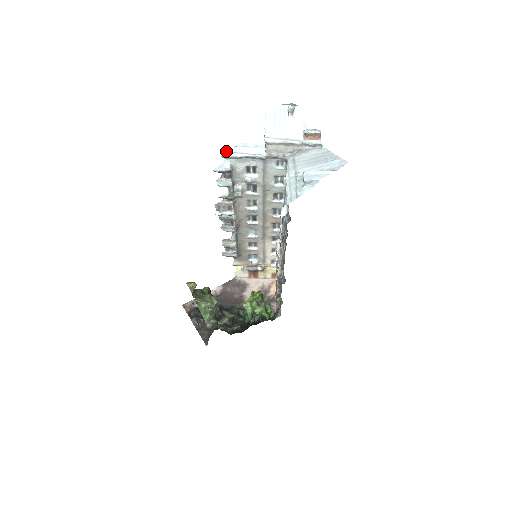
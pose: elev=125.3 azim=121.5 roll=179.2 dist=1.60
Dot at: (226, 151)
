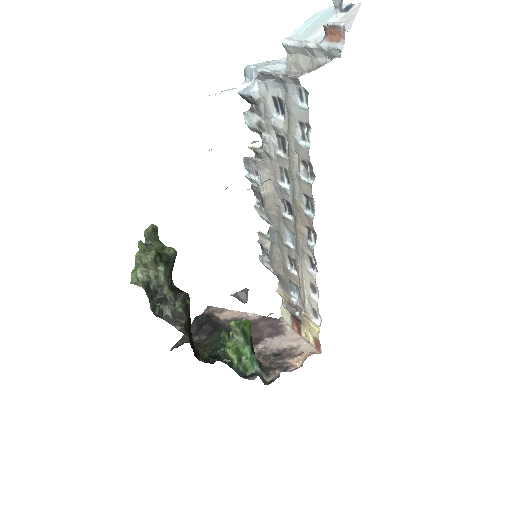
Dot at: occluded
